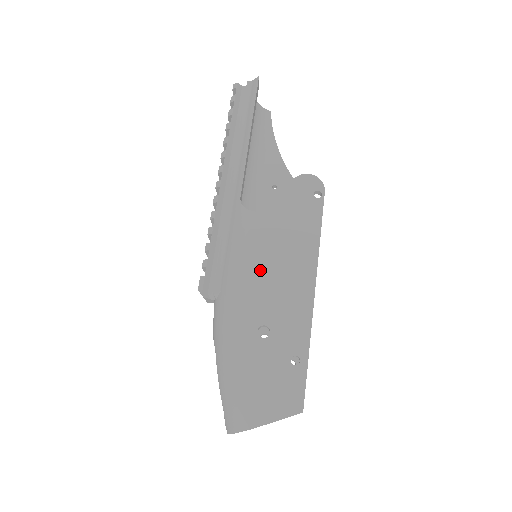
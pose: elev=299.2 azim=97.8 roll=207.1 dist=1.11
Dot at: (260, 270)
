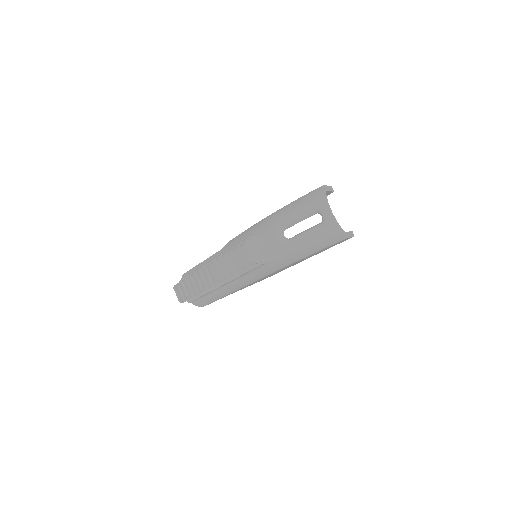
Dot at: occluded
